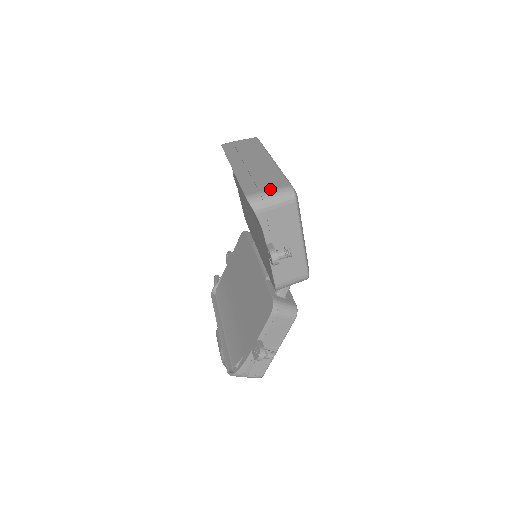
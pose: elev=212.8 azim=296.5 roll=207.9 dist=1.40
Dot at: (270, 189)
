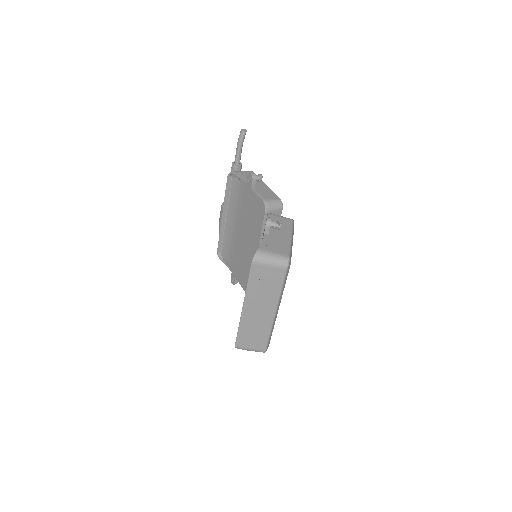
Dot at: (251, 349)
